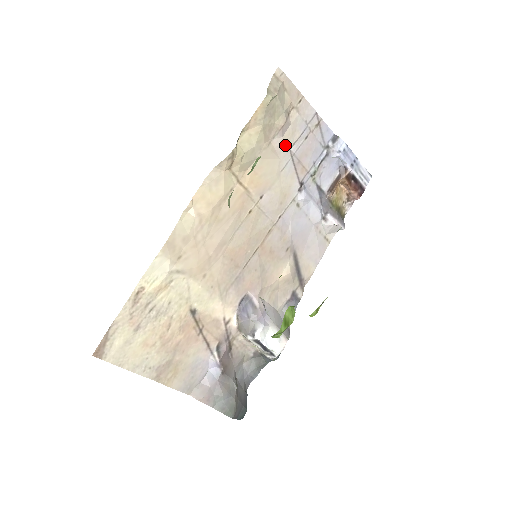
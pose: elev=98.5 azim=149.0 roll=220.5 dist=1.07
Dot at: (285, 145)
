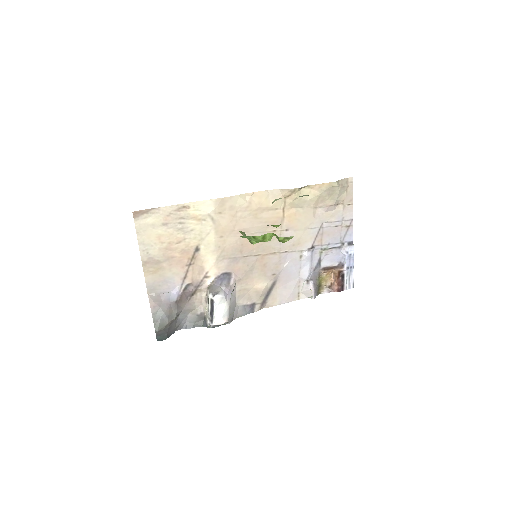
Dot at: (322, 218)
